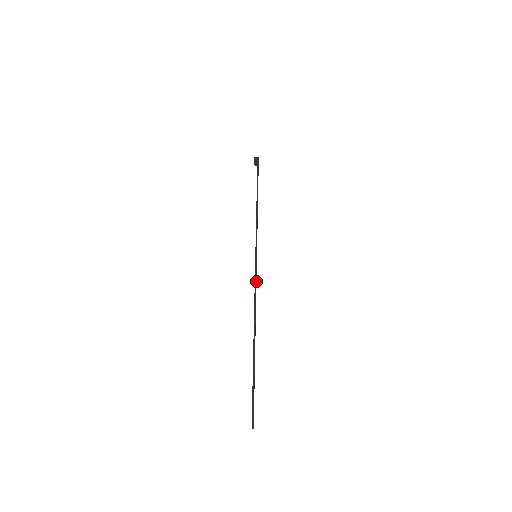
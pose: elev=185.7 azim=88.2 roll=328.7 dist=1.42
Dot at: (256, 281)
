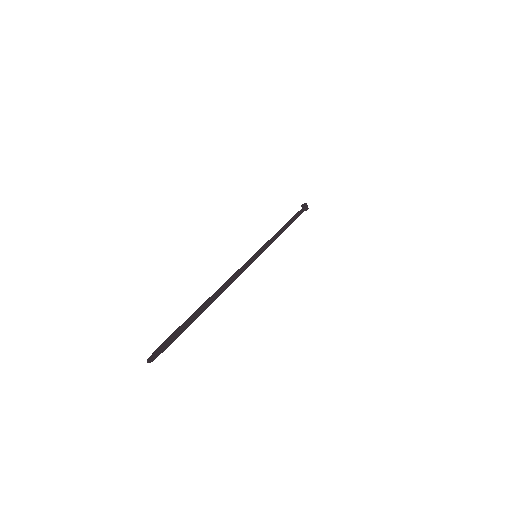
Dot at: (243, 271)
